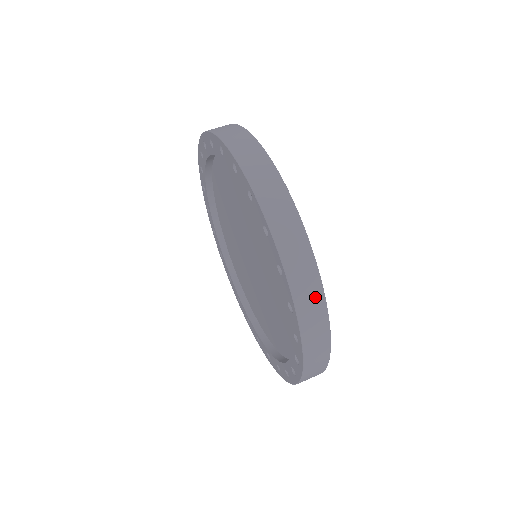
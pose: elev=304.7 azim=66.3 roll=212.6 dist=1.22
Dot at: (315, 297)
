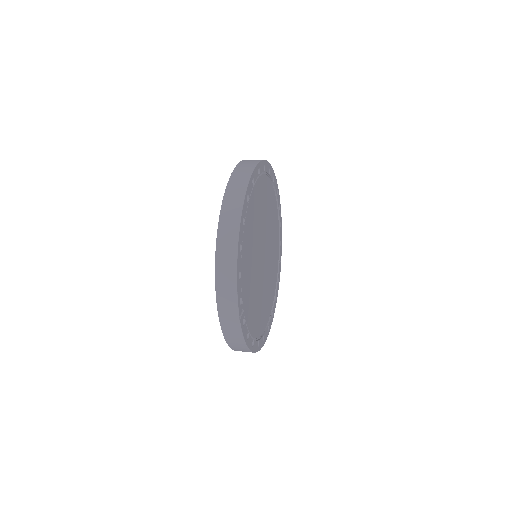
Dot at: (240, 187)
